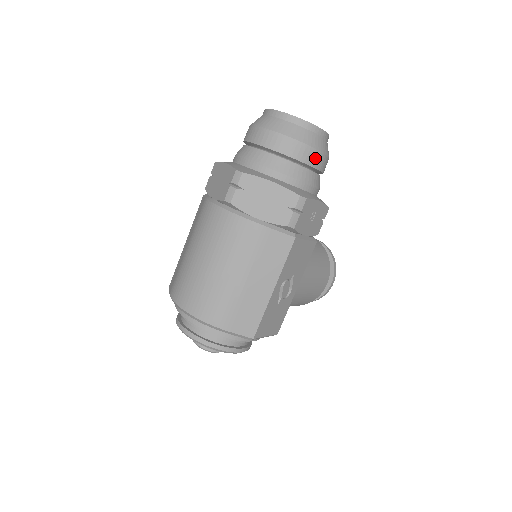
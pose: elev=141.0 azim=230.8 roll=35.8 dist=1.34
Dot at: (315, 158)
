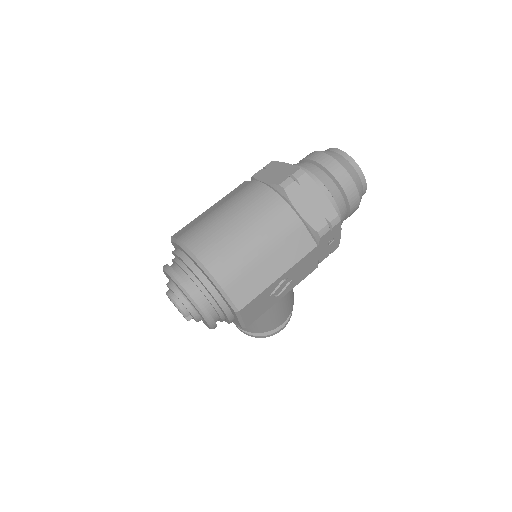
Dot at: (354, 200)
